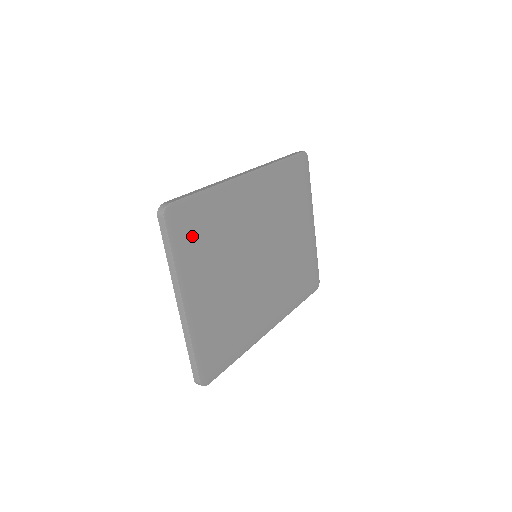
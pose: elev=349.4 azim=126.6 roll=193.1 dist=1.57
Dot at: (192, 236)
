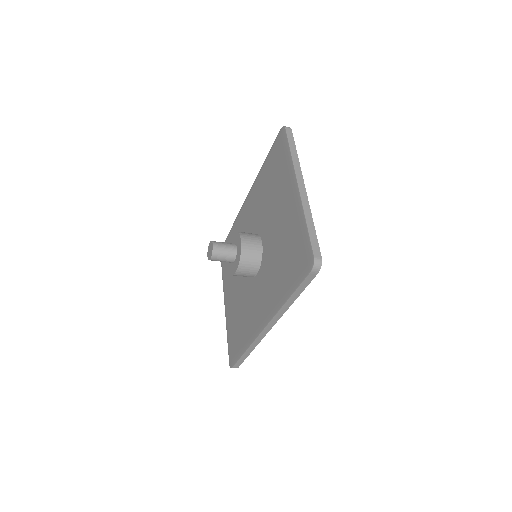
Dot at: occluded
